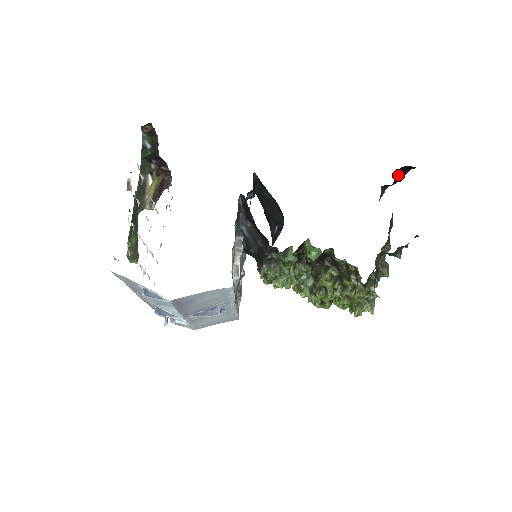
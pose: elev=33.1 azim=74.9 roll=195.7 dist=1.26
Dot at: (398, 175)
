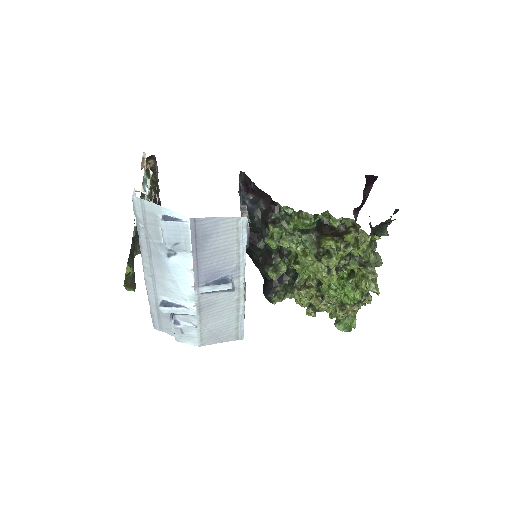
Dot at: (365, 192)
